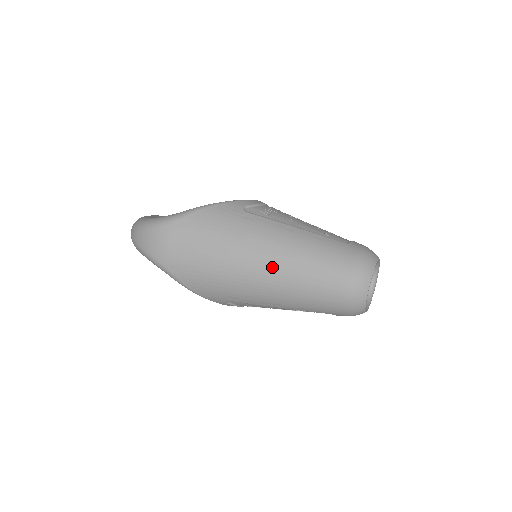
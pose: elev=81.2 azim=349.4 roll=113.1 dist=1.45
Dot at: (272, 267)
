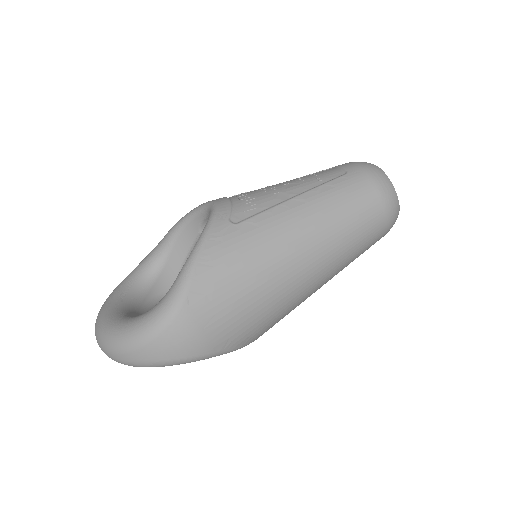
Dot at: (316, 253)
